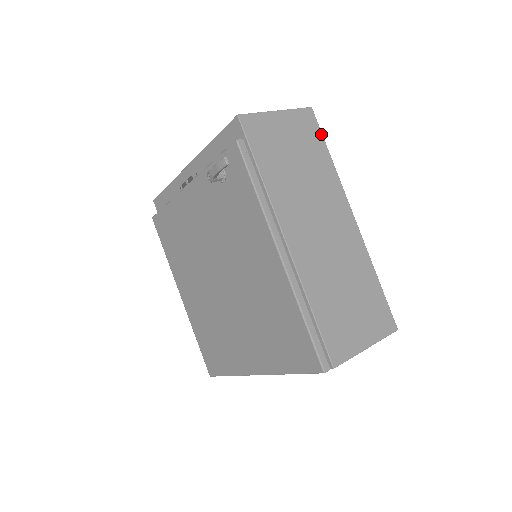
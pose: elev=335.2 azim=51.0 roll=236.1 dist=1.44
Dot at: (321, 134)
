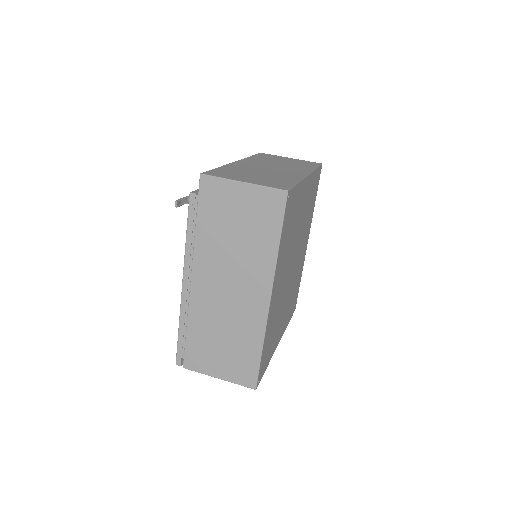
Dot at: (282, 219)
